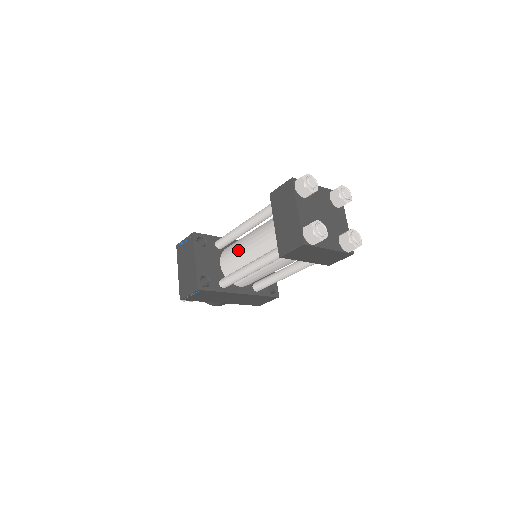
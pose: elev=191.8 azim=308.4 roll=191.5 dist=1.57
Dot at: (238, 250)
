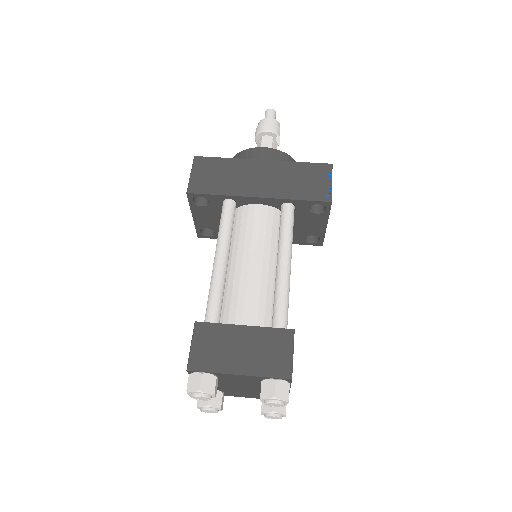
Dot at: occluded
